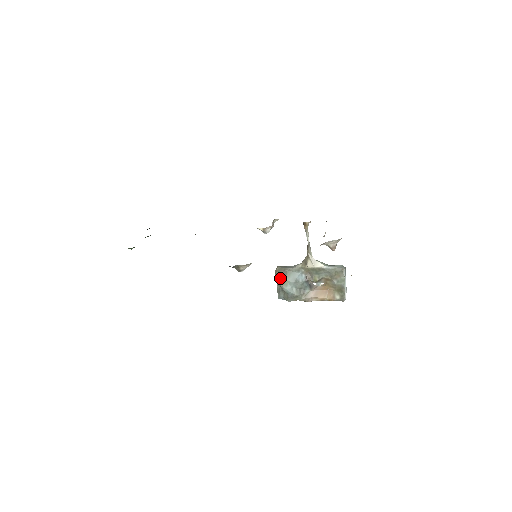
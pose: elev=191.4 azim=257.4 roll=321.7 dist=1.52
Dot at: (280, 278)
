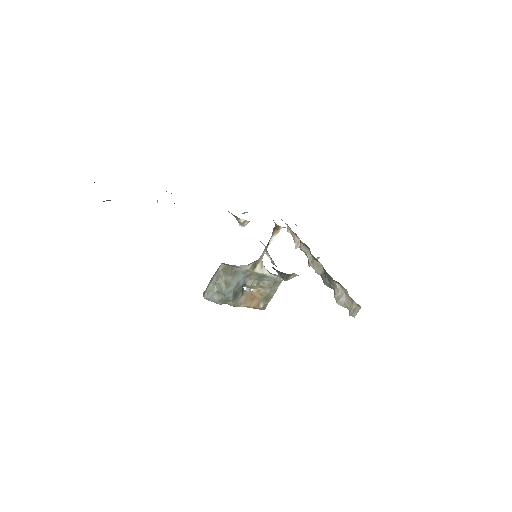
Dot at: (225, 278)
